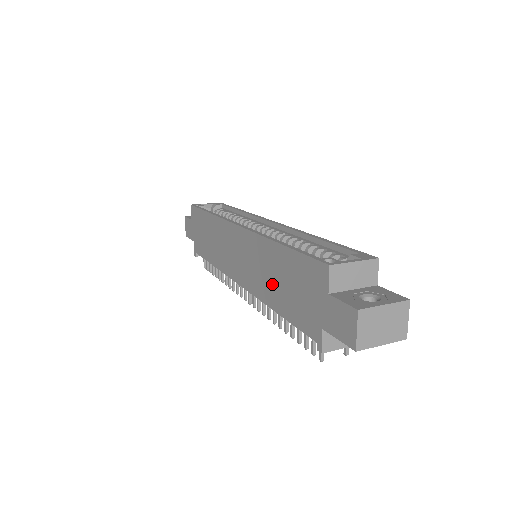
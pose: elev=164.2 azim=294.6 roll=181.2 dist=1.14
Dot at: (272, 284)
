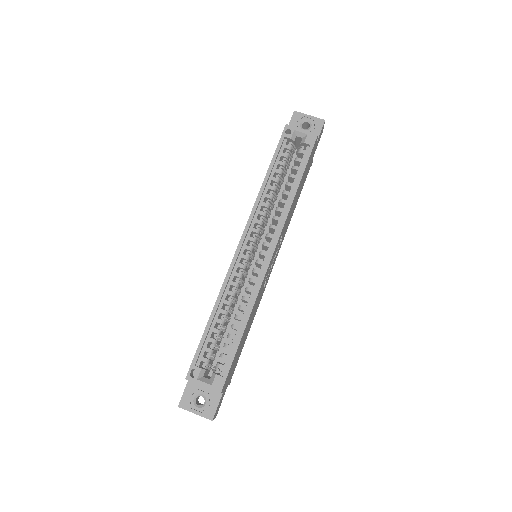
Dot at: occluded
